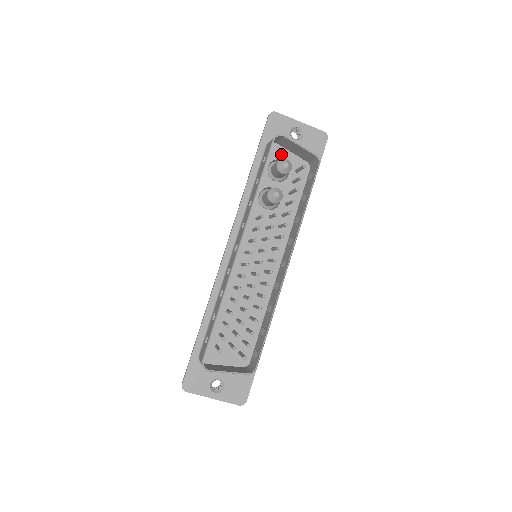
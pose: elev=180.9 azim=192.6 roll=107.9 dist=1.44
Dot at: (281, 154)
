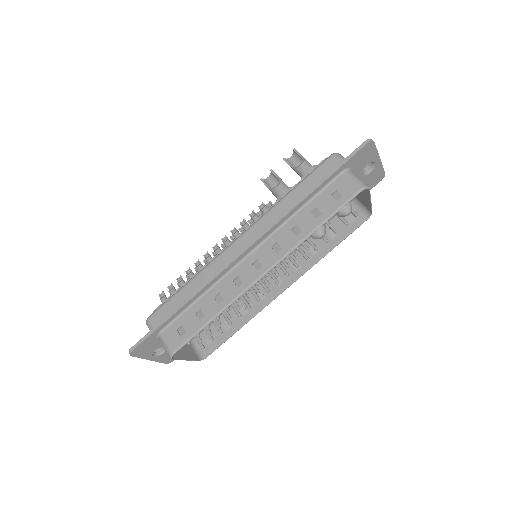
Dot at: occluded
